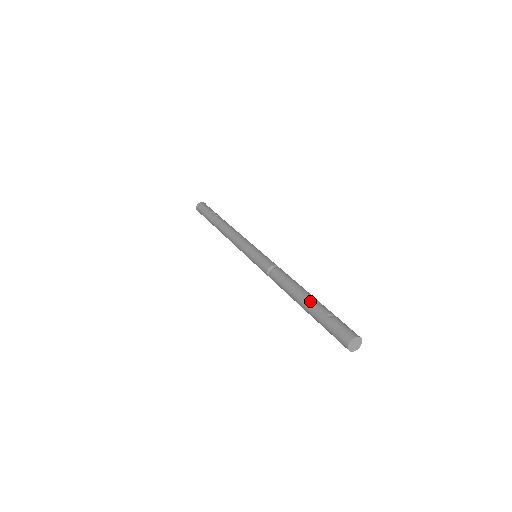
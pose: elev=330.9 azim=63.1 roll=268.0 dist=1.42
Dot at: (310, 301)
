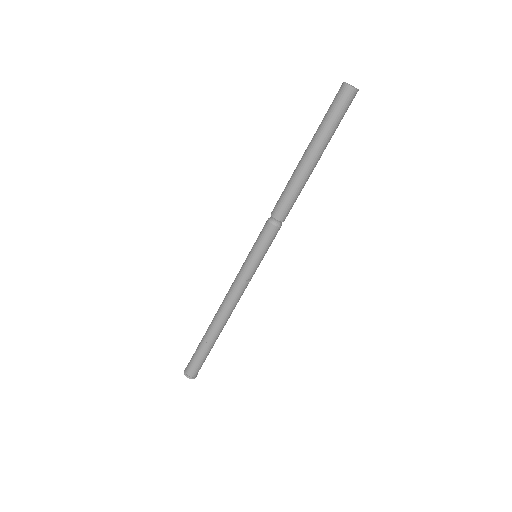
Dot at: occluded
